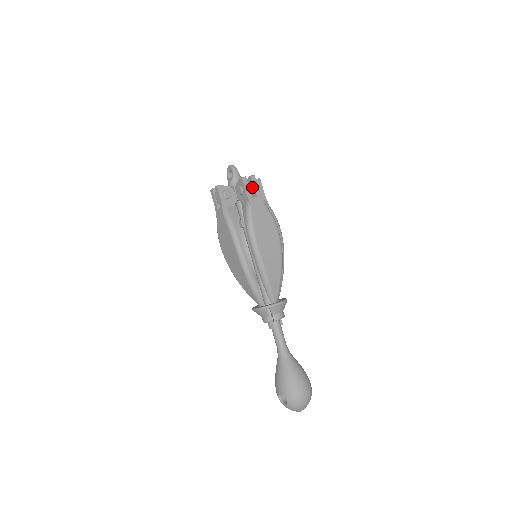
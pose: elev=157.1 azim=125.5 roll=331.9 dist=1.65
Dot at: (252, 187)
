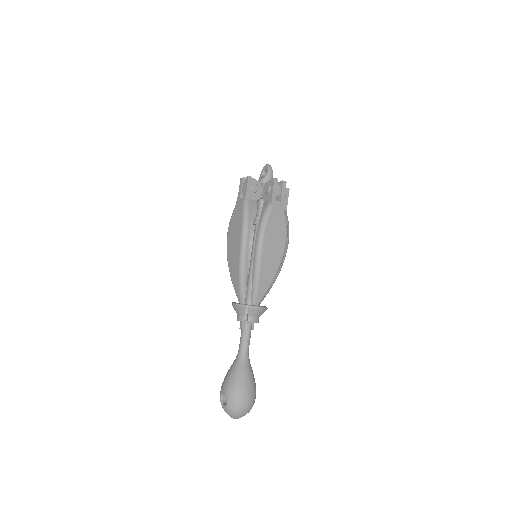
Dot at: (280, 191)
